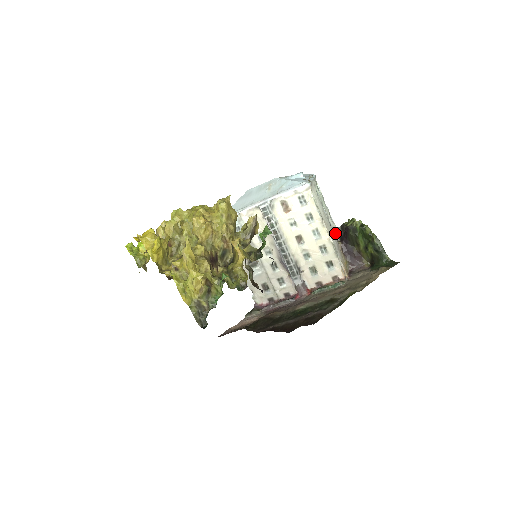
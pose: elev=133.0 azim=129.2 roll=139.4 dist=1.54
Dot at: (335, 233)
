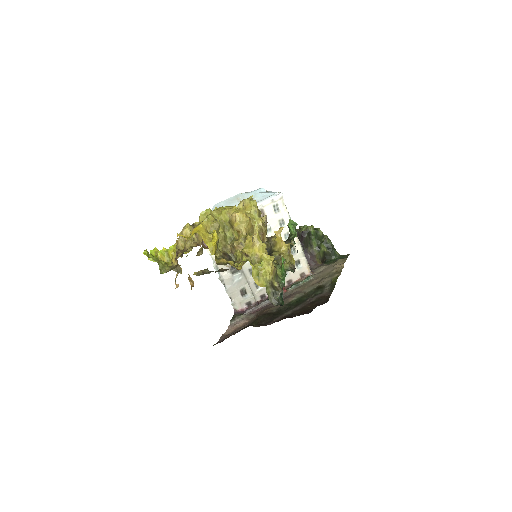
Dot at: occluded
